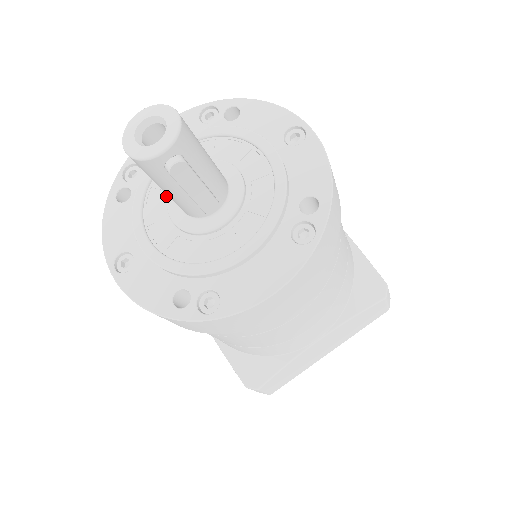
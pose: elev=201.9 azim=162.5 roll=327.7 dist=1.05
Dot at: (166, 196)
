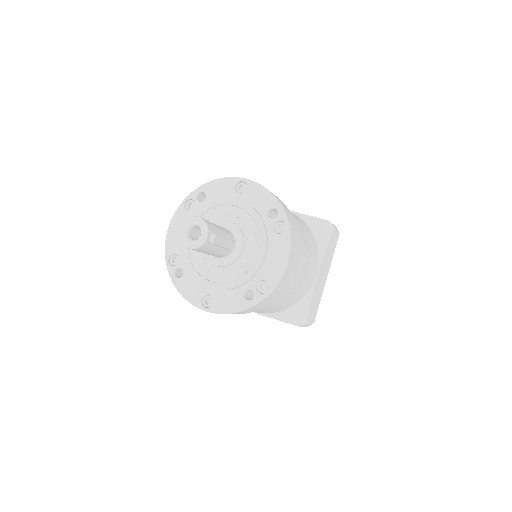
Dot at: (203, 257)
